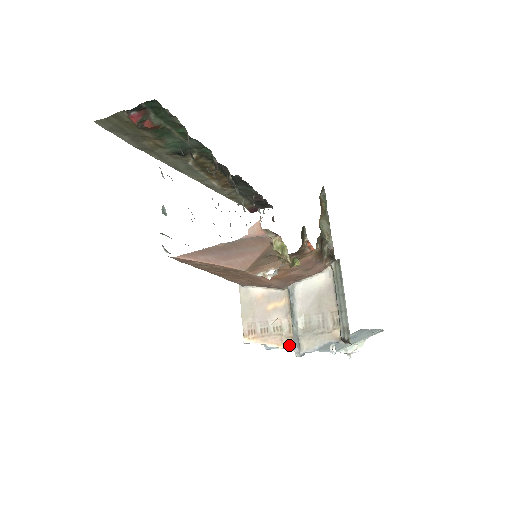
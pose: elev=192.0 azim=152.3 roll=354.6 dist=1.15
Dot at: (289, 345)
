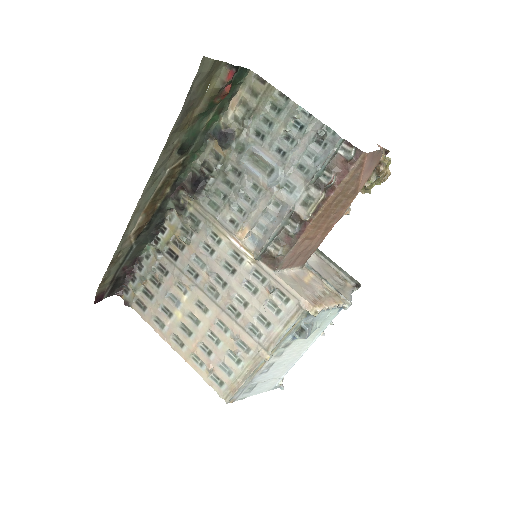
Dot at: (340, 300)
